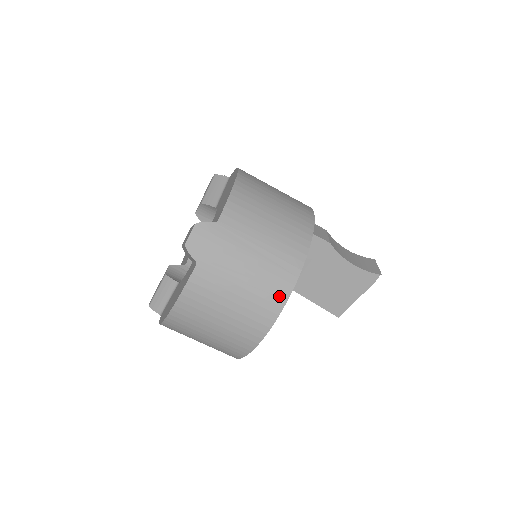
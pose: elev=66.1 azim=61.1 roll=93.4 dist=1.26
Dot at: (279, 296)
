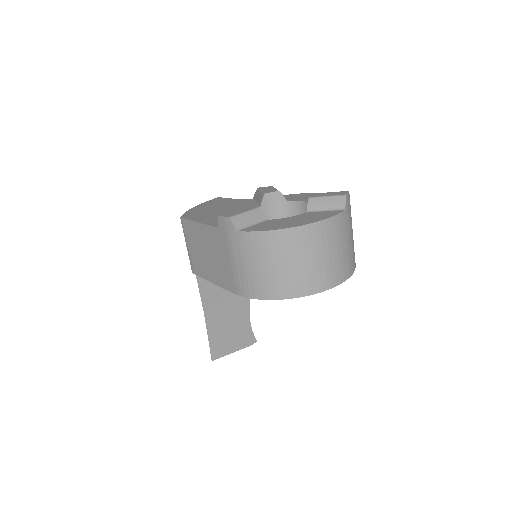
Dot at: (352, 268)
